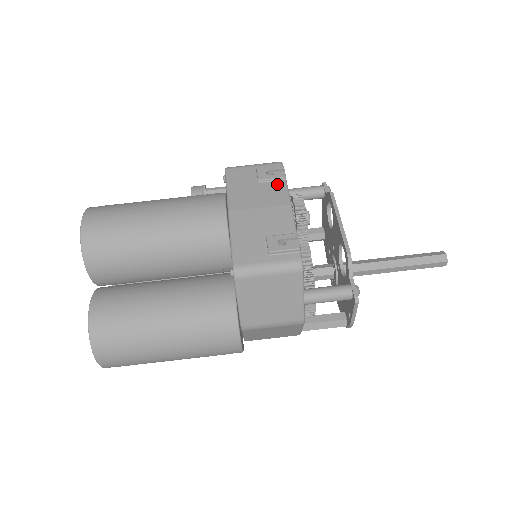
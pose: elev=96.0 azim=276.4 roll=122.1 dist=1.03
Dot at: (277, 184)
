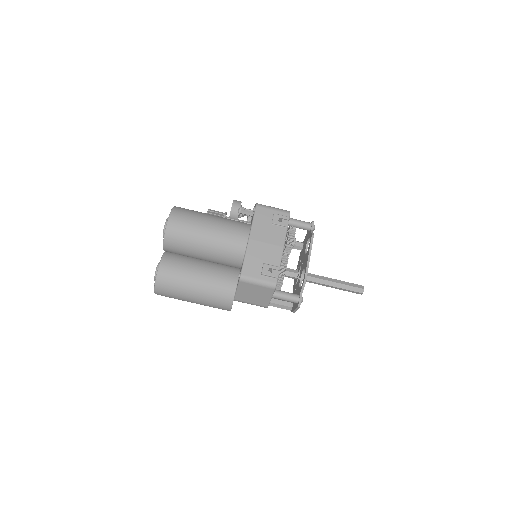
Dot at: (281, 229)
